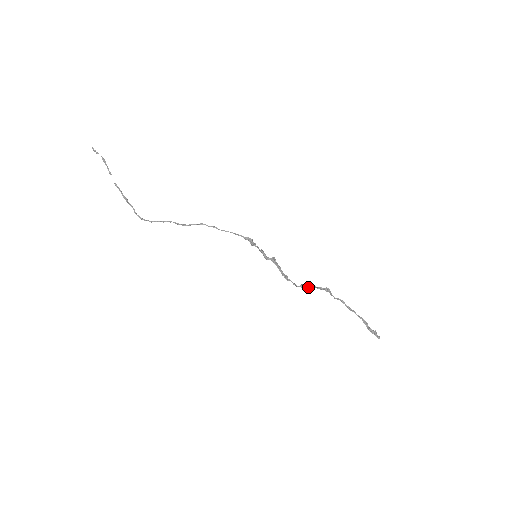
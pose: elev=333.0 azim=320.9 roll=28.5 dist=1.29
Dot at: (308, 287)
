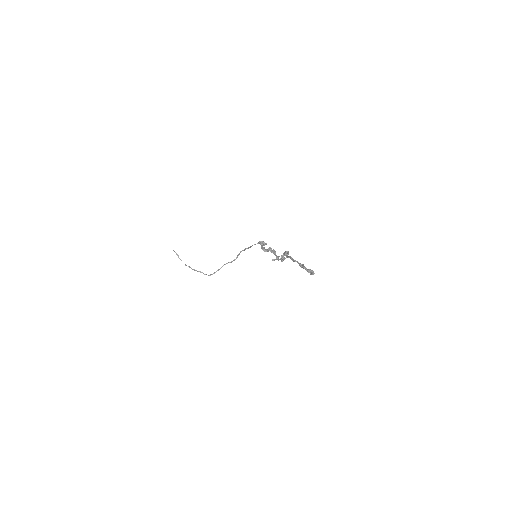
Dot at: (281, 259)
